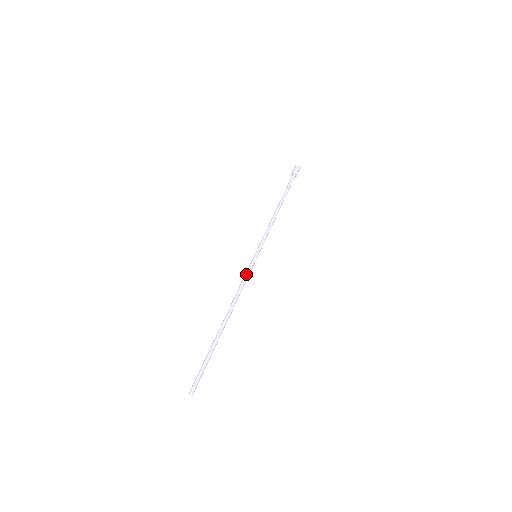
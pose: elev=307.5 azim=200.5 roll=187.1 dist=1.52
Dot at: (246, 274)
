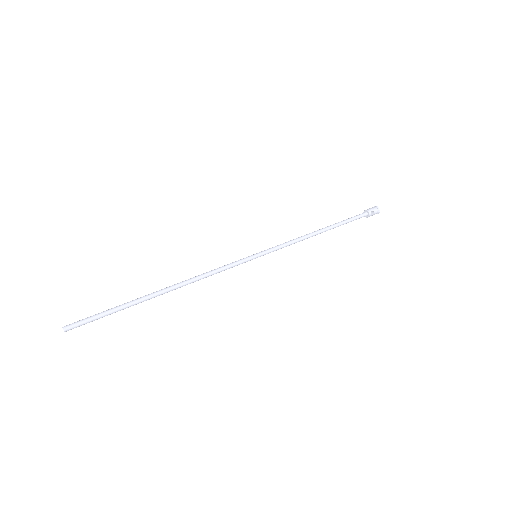
Dot at: occluded
